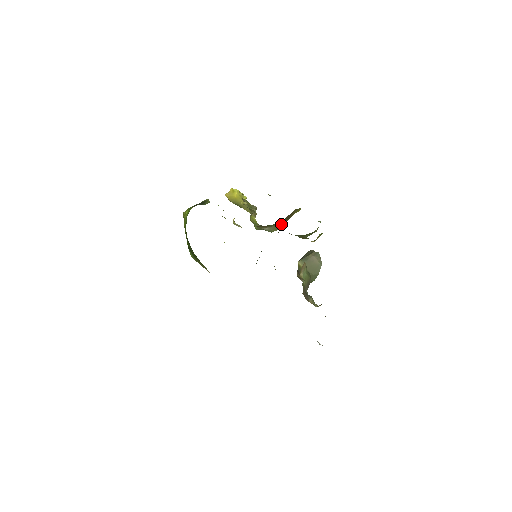
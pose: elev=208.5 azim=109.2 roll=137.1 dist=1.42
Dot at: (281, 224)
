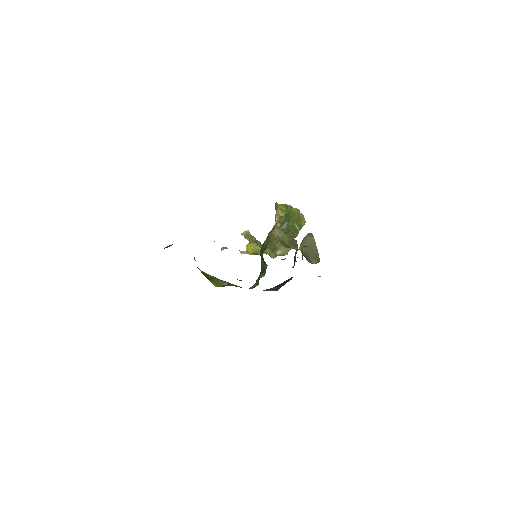
Dot at: occluded
